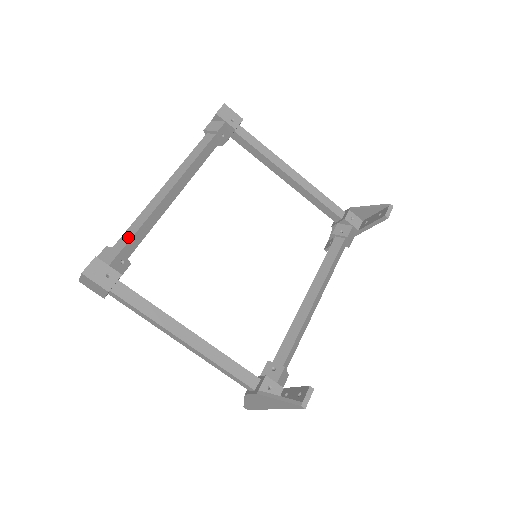
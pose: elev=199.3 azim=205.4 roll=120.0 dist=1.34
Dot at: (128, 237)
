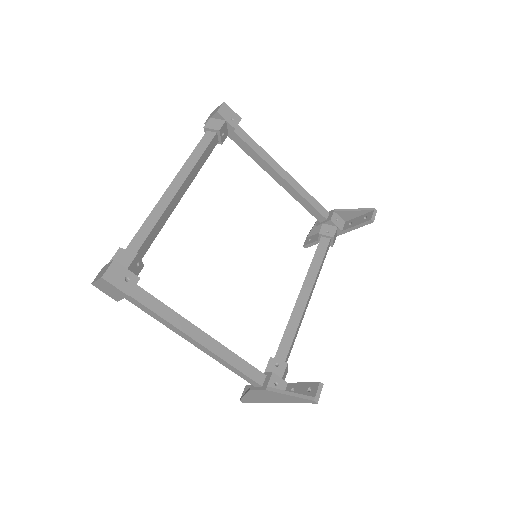
Dot at: (141, 238)
